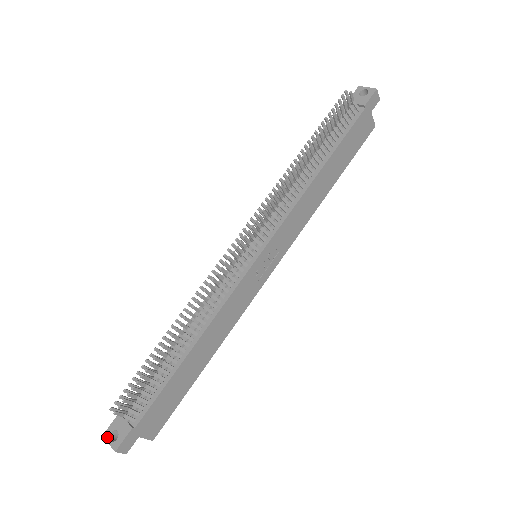
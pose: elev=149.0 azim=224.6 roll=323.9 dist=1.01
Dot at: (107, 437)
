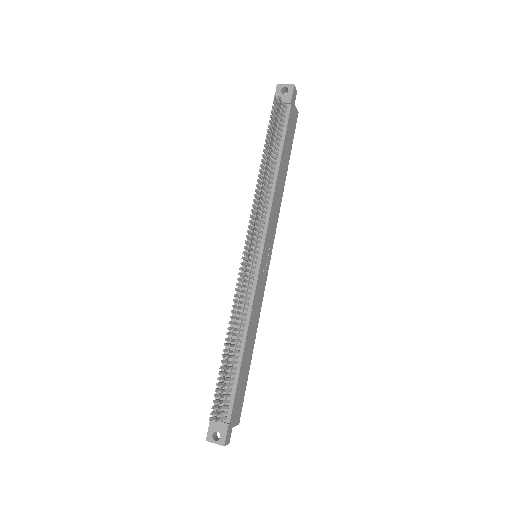
Dot at: (211, 440)
